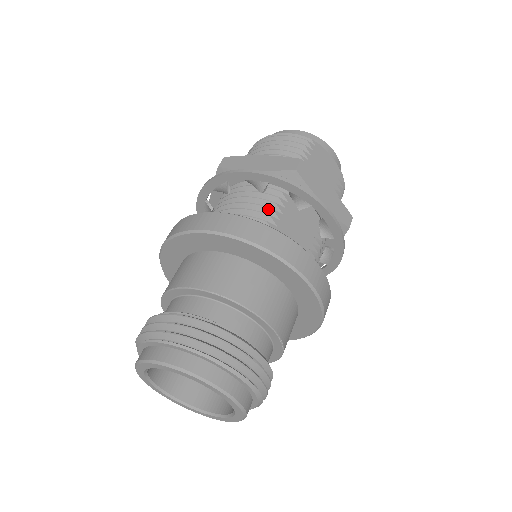
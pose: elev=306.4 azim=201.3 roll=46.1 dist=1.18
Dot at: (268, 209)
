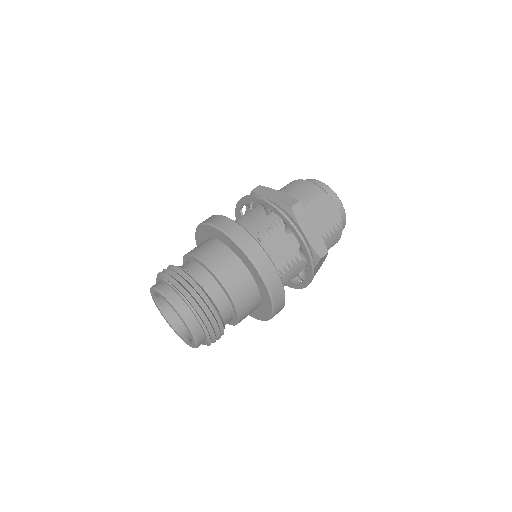
Dot at: (265, 227)
